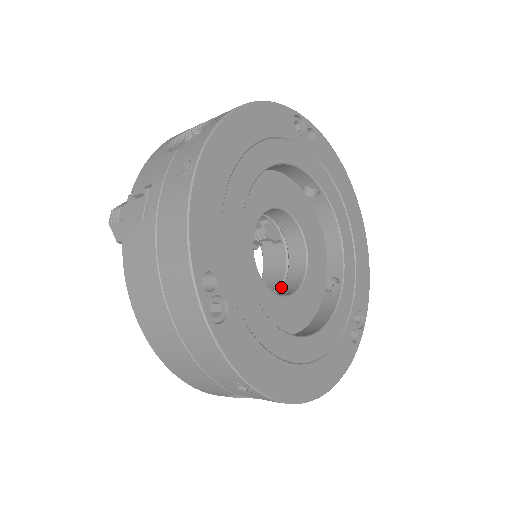
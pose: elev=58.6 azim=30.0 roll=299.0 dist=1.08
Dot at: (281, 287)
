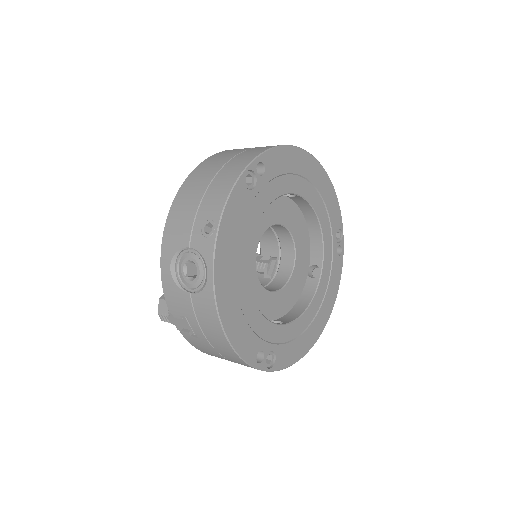
Dot at: occluded
